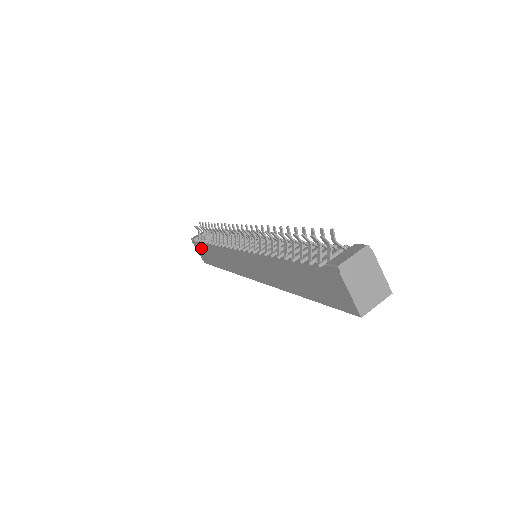
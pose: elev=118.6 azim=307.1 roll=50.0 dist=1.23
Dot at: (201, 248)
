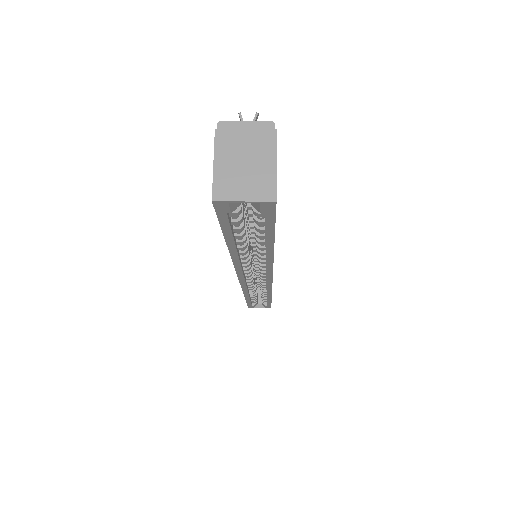
Dot at: occluded
